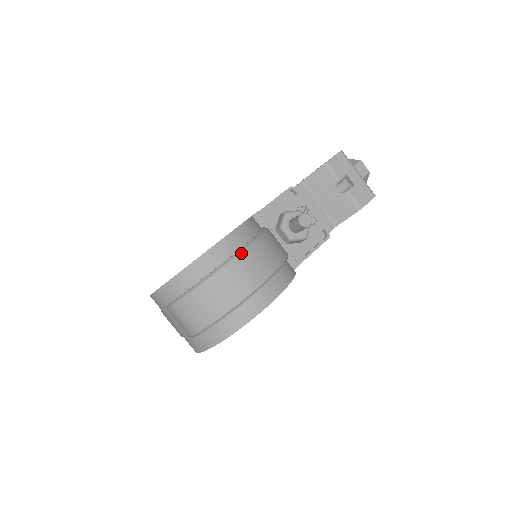
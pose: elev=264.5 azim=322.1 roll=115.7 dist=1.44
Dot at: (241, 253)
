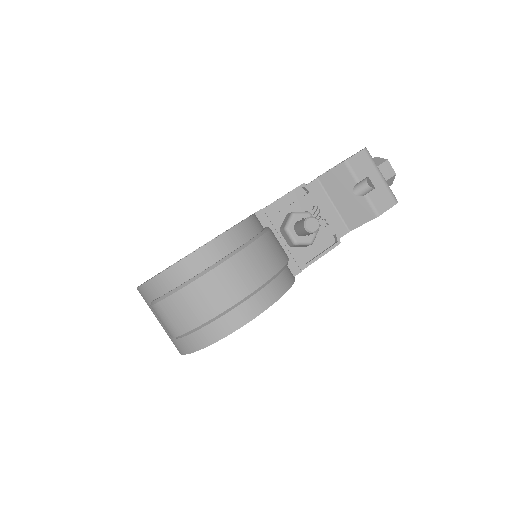
Dot at: (232, 258)
